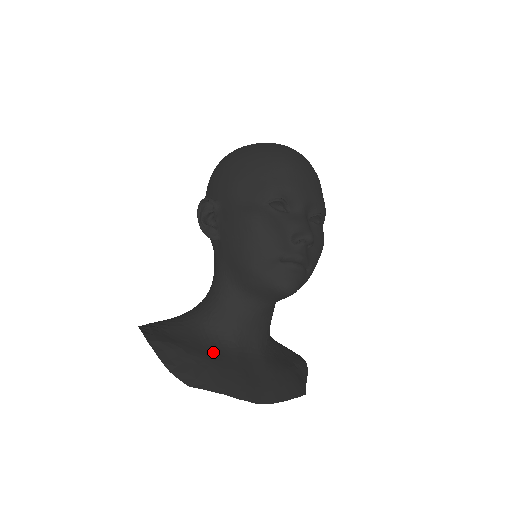
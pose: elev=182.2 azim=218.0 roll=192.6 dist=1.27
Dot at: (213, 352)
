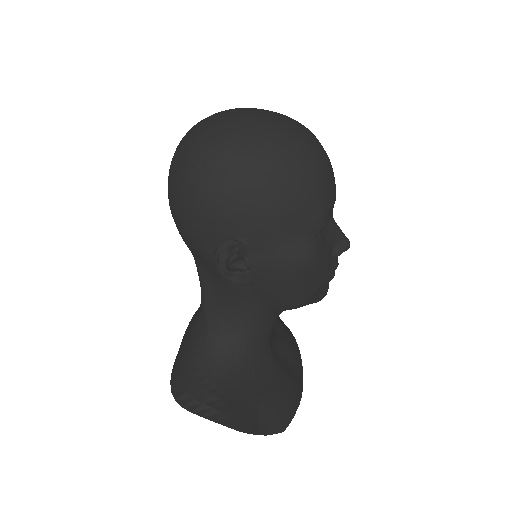
Dot at: (267, 379)
